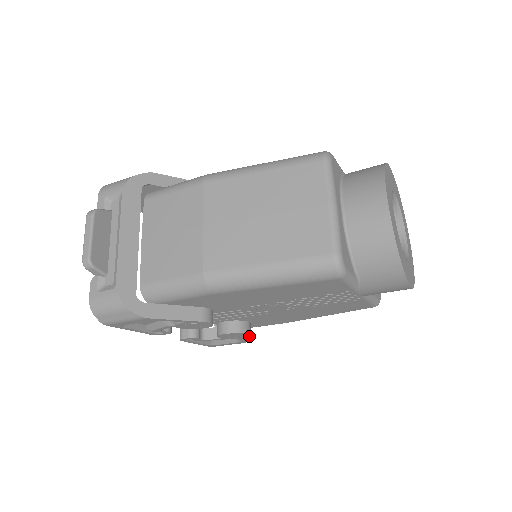
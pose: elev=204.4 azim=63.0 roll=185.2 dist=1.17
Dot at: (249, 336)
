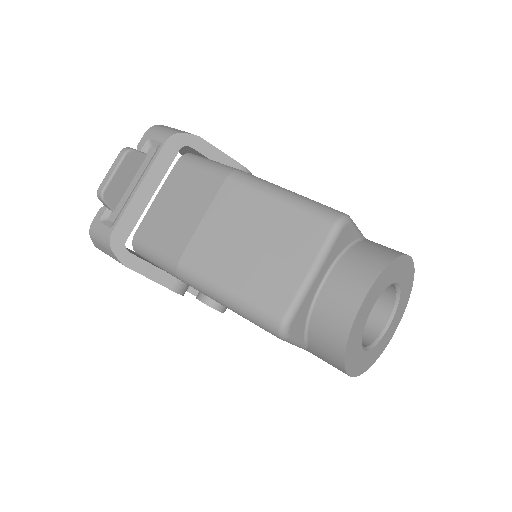
Dot at: occluded
